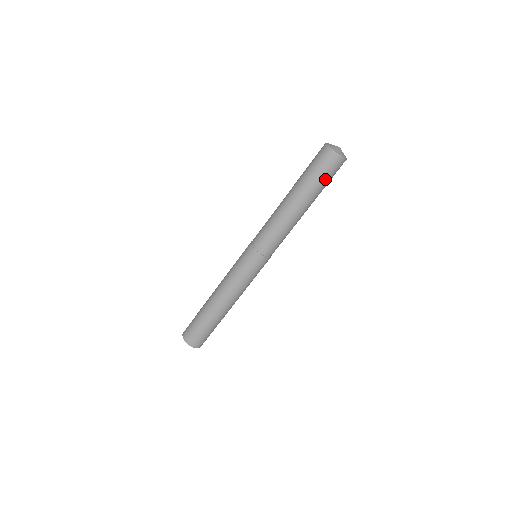
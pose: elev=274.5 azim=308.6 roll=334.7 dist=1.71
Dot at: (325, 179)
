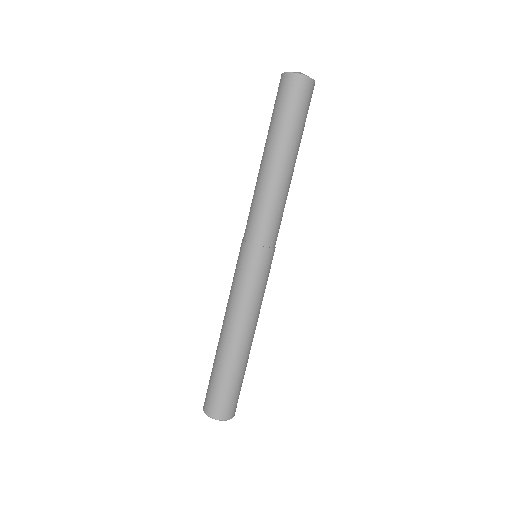
Dot at: (295, 112)
